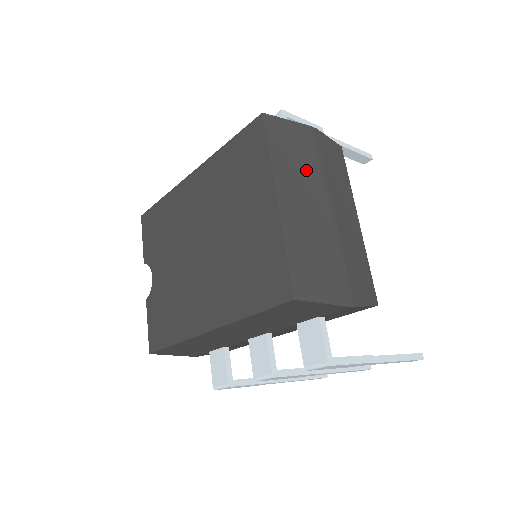
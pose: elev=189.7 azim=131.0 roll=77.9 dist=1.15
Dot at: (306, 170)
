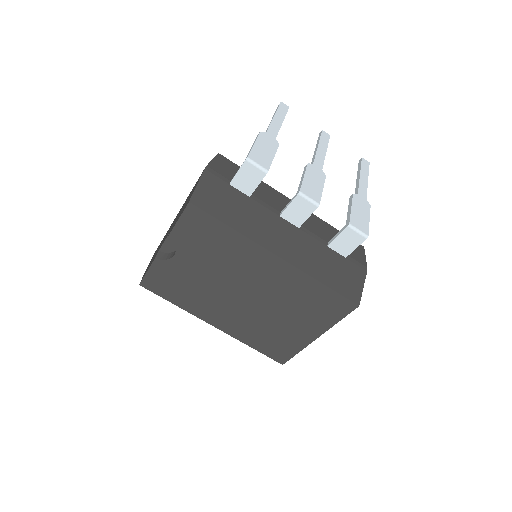
Dot at: occluded
